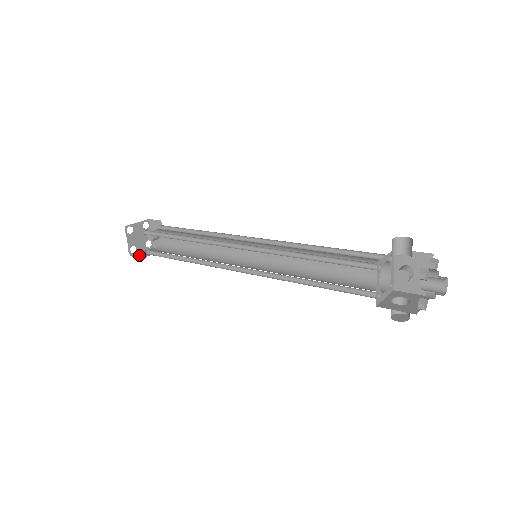
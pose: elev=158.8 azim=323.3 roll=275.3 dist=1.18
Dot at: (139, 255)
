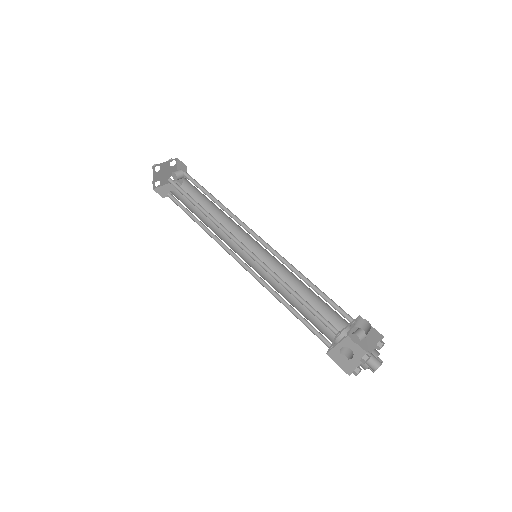
Dot at: (161, 191)
